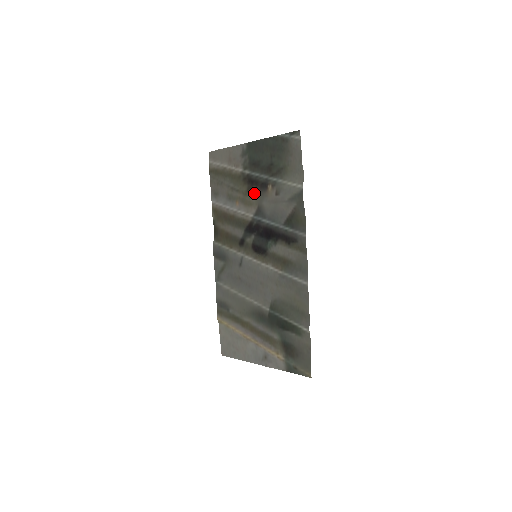
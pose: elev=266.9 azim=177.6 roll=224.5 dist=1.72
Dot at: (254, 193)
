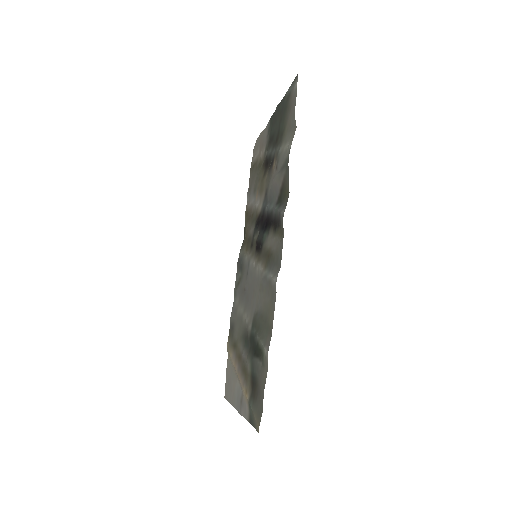
Dot at: (266, 176)
